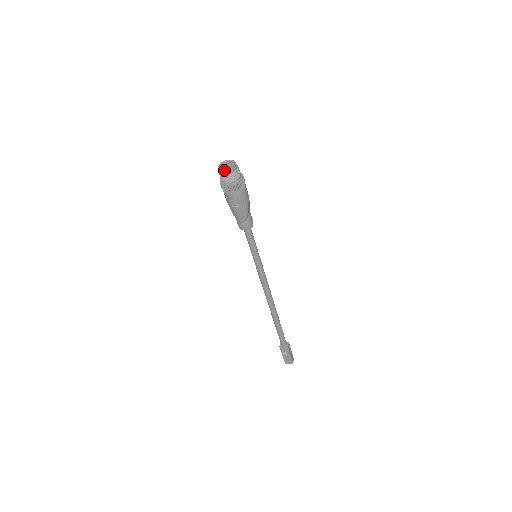
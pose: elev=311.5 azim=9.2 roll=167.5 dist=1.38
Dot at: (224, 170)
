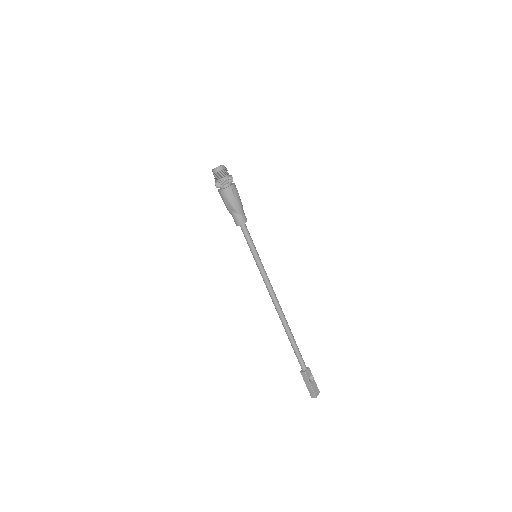
Dot at: (222, 166)
